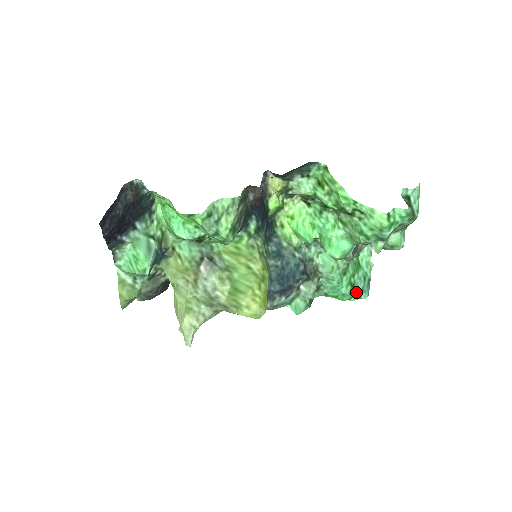
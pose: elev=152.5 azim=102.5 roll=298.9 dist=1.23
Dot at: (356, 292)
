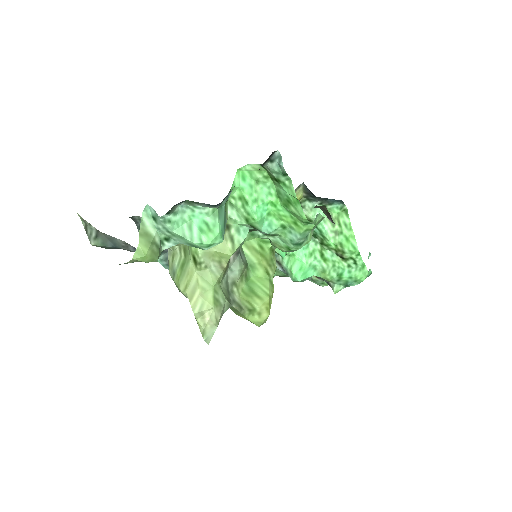
Dot at: occluded
